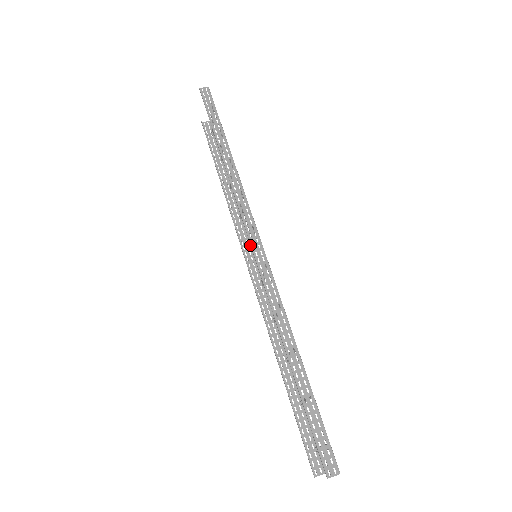
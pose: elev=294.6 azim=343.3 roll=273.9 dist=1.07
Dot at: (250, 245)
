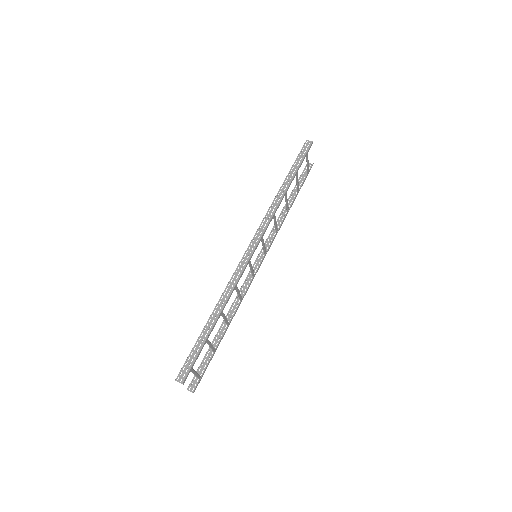
Dot at: (265, 250)
